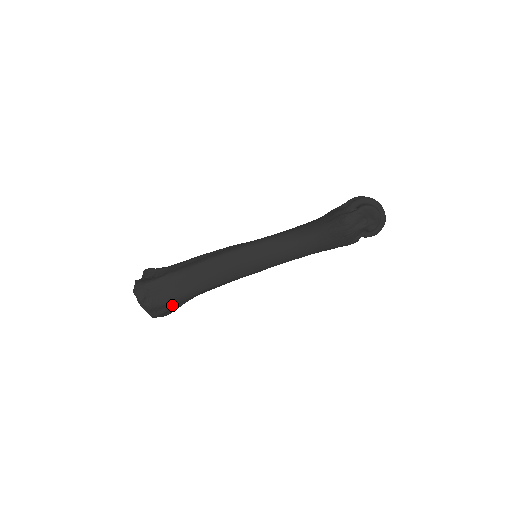
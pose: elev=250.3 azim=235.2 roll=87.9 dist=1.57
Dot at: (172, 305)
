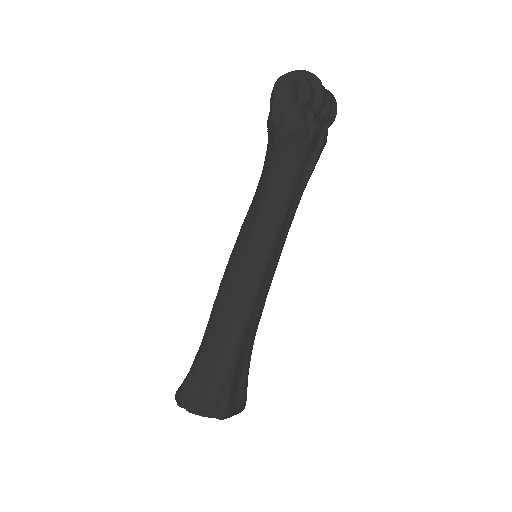
Dot at: (227, 387)
